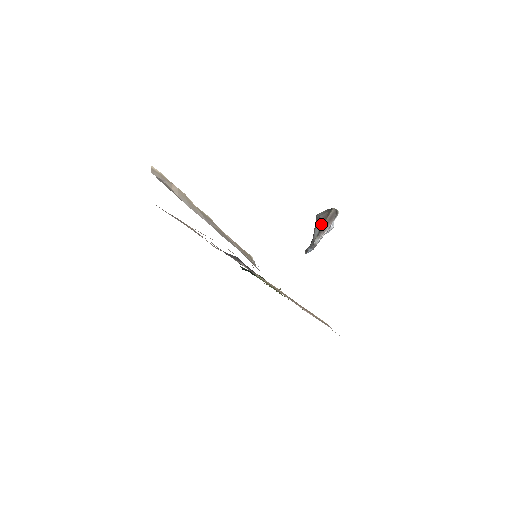
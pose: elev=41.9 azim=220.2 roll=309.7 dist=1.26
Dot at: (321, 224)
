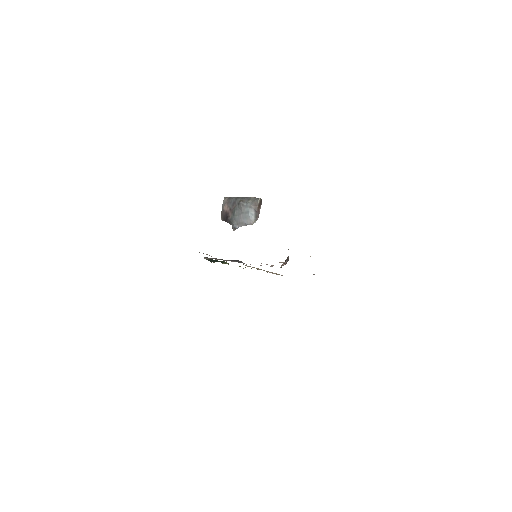
Dot at: (254, 211)
